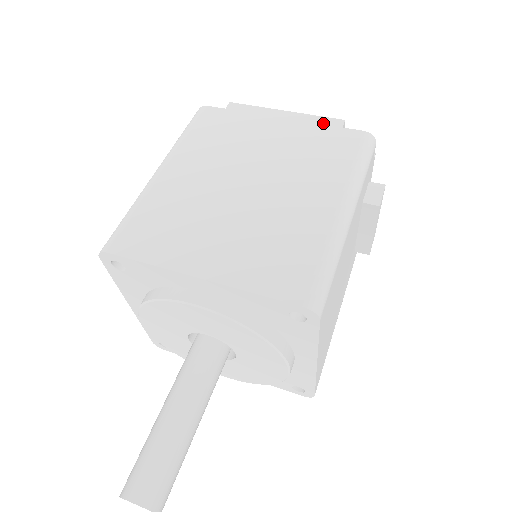
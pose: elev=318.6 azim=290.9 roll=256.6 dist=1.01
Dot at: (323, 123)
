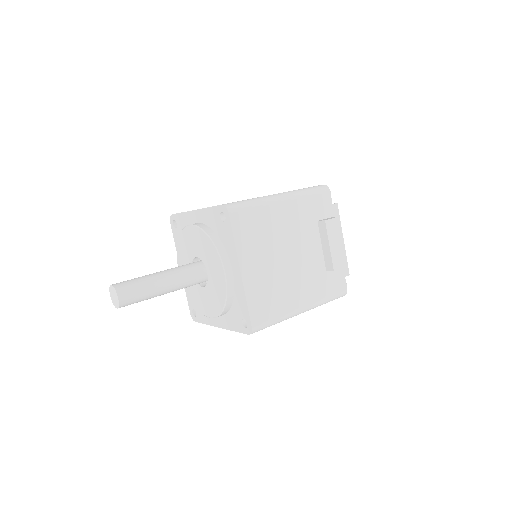
Dot at: occluded
